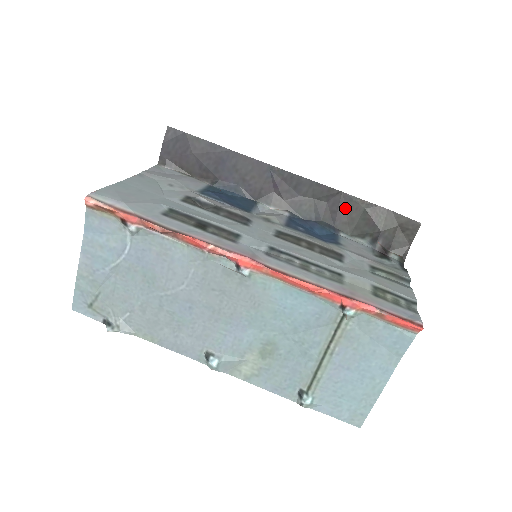
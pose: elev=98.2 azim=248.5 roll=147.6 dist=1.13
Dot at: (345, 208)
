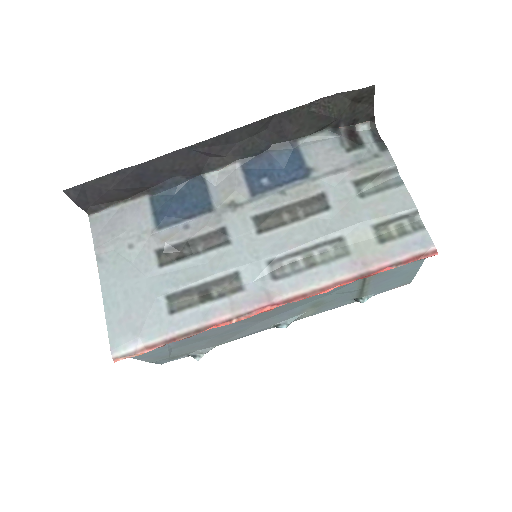
Dot at: (288, 122)
